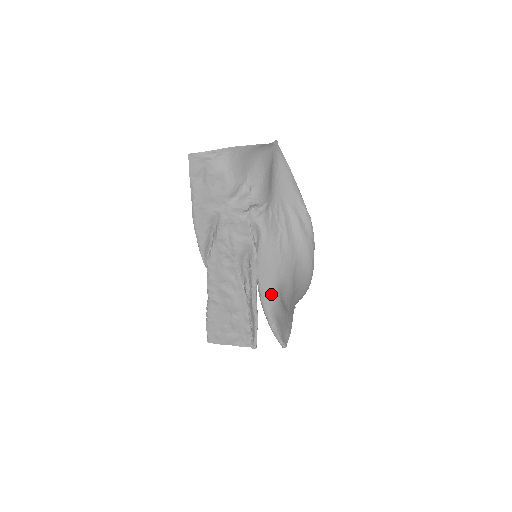
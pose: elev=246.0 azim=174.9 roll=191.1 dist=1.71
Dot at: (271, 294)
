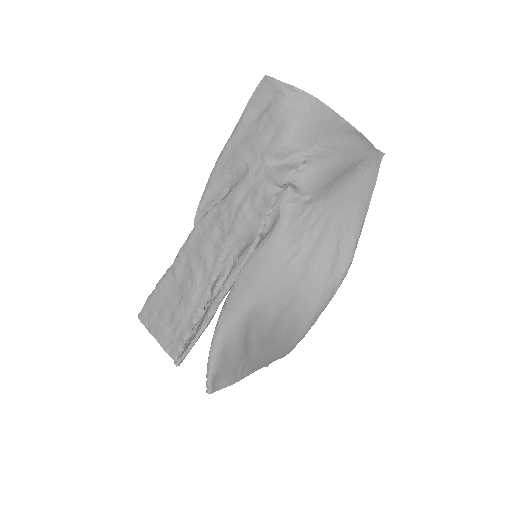
Dot at: (237, 312)
